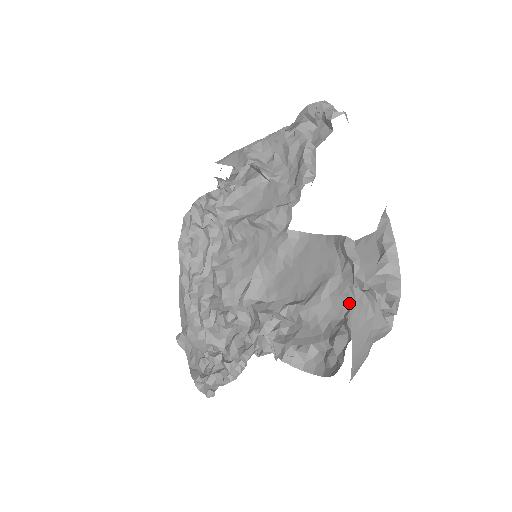
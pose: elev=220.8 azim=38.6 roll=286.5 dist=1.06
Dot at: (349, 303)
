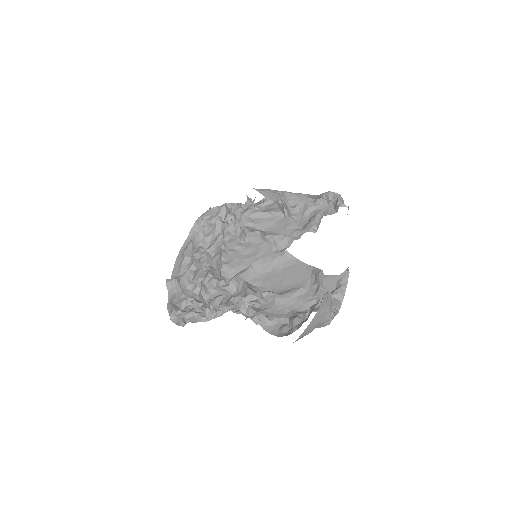
Dot at: (325, 298)
